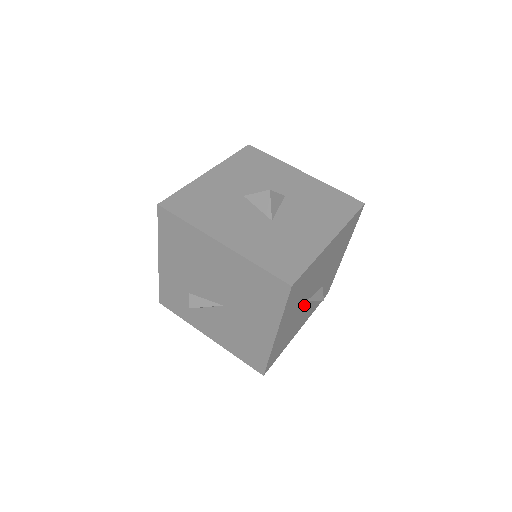
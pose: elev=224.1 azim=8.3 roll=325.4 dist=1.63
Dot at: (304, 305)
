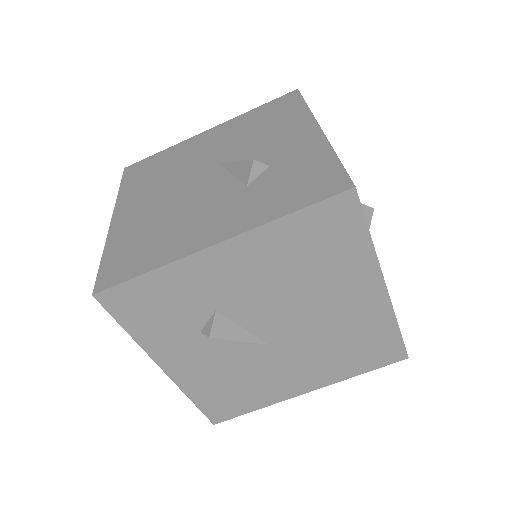
Dot at: occluded
